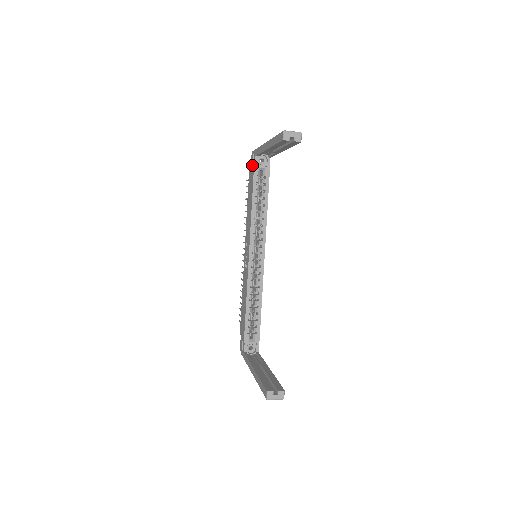
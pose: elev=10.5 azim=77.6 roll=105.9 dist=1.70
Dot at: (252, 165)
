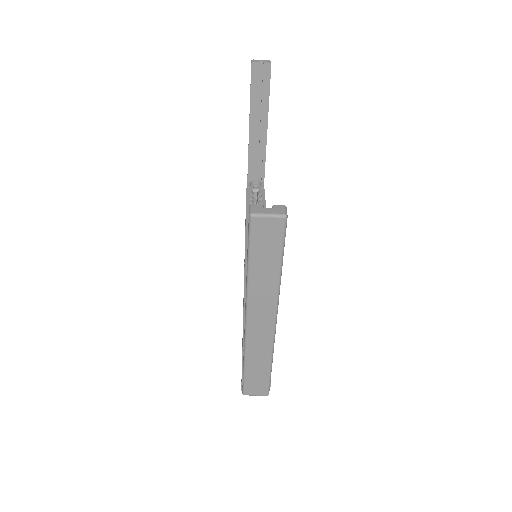
Dot at: occluded
